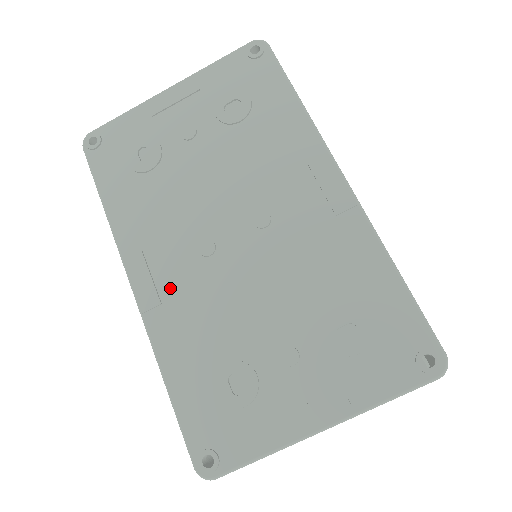
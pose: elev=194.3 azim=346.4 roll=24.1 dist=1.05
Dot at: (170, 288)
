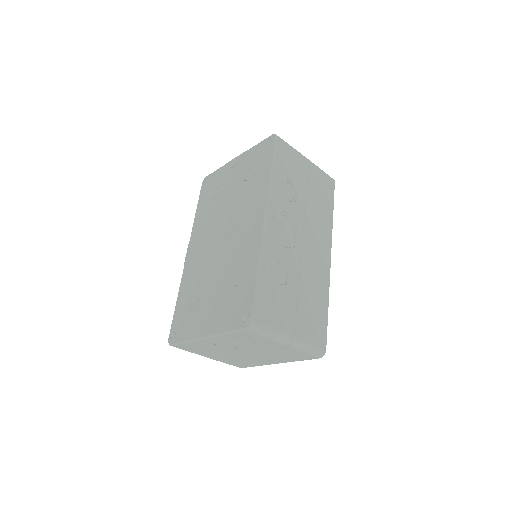
Dot at: (195, 258)
